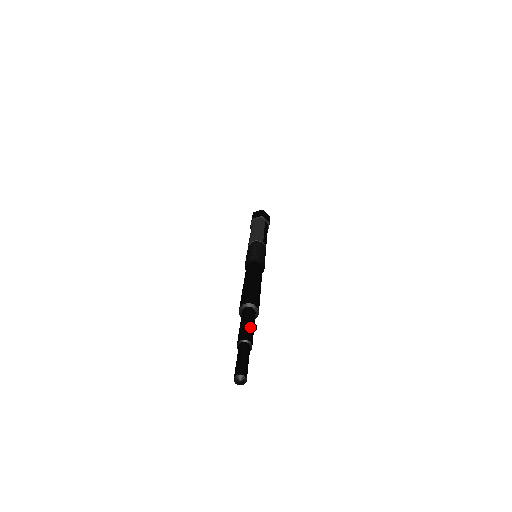
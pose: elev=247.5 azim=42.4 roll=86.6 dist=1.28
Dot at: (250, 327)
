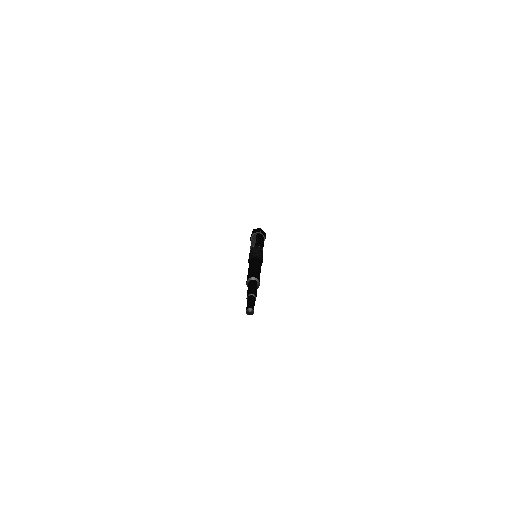
Dot at: (250, 288)
